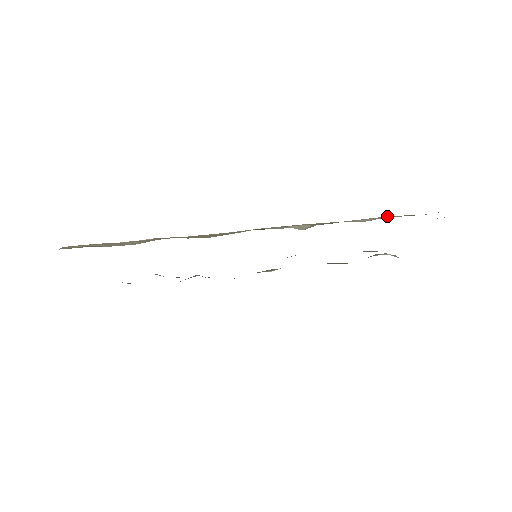
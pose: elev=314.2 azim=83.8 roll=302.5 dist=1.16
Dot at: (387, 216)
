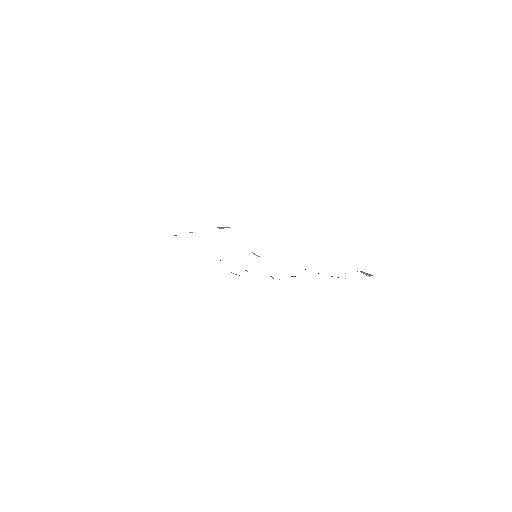
Dot at: occluded
